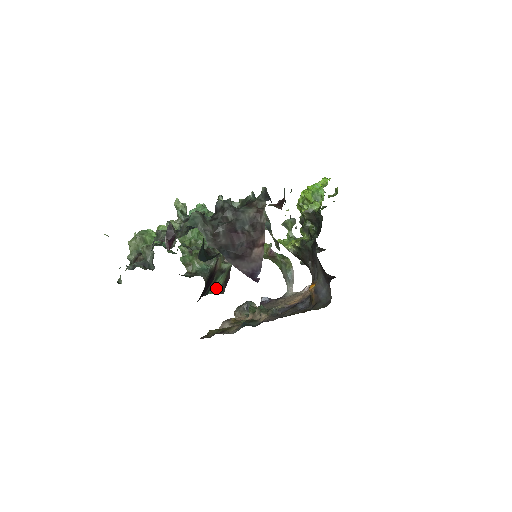
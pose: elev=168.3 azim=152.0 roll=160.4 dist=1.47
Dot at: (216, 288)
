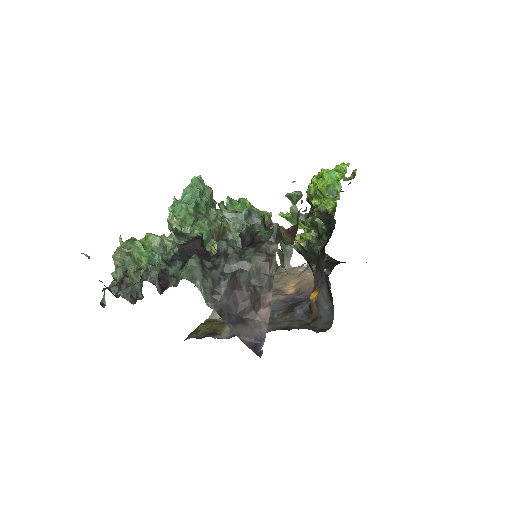
Dot at: occluded
